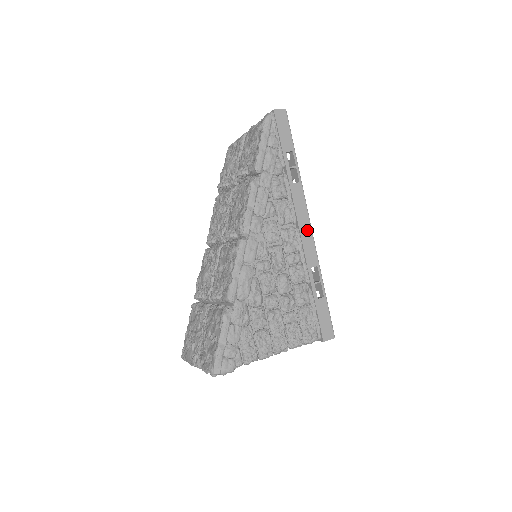
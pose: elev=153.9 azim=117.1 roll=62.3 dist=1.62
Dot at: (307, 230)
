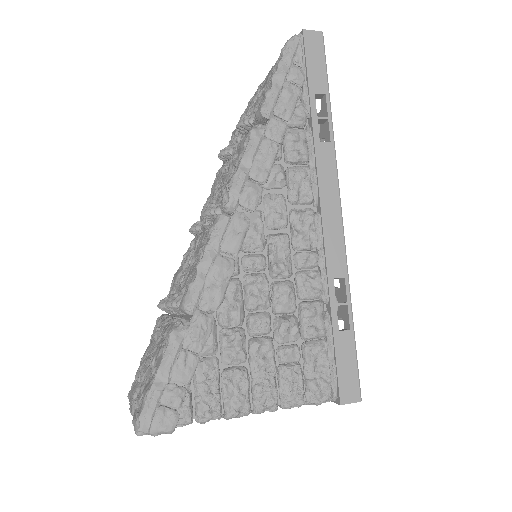
Dot at: (334, 217)
